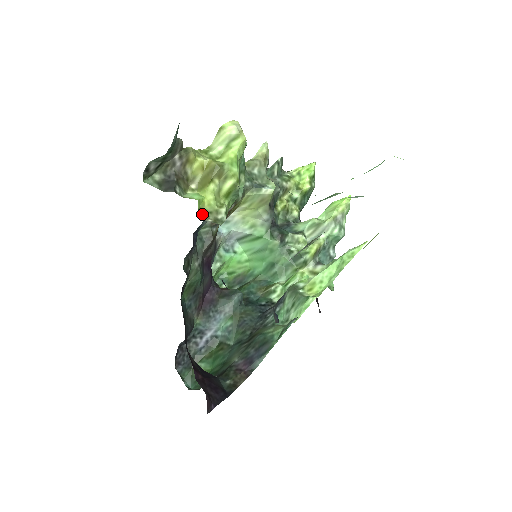
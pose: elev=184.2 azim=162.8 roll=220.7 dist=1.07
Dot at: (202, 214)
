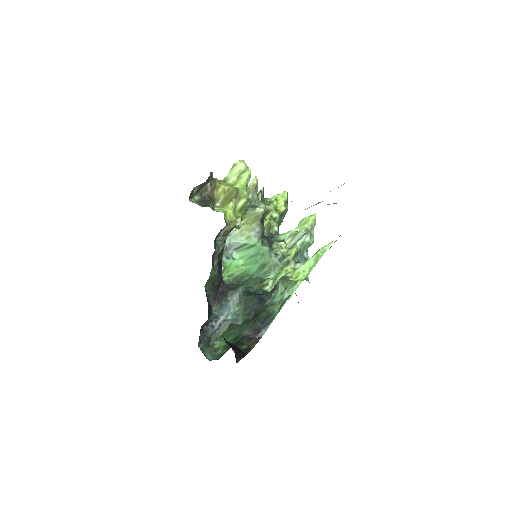
Dot at: (226, 223)
